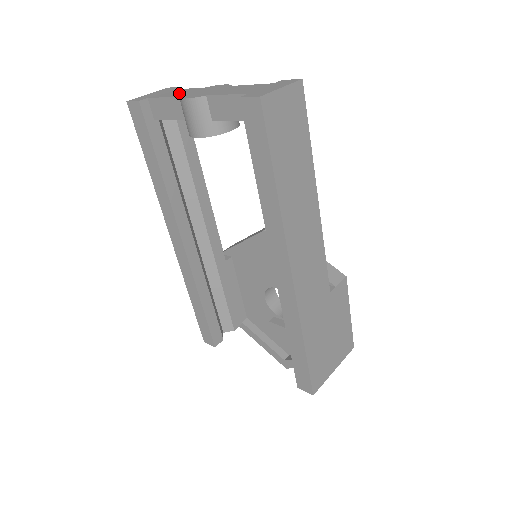
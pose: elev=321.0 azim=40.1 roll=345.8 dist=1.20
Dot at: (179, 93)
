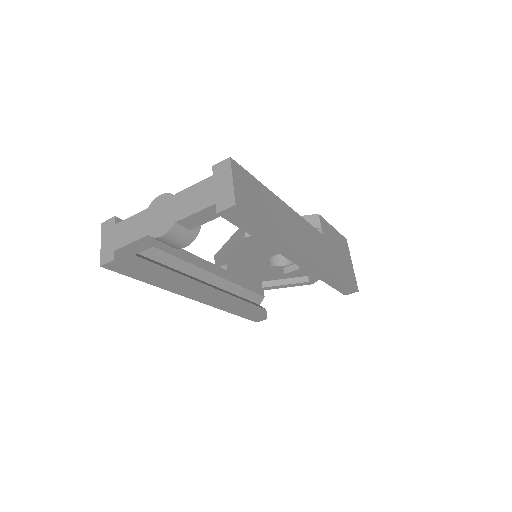
Dot at: (137, 229)
